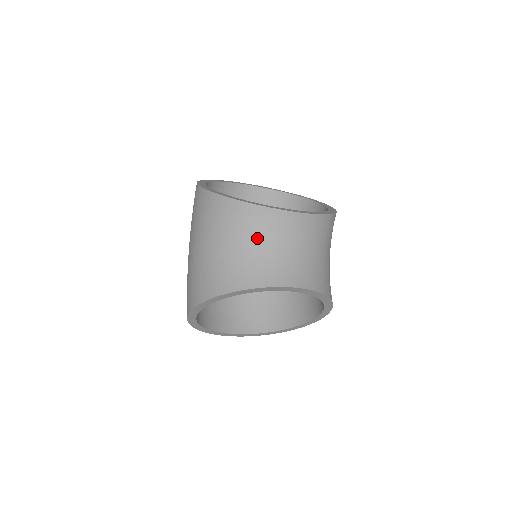
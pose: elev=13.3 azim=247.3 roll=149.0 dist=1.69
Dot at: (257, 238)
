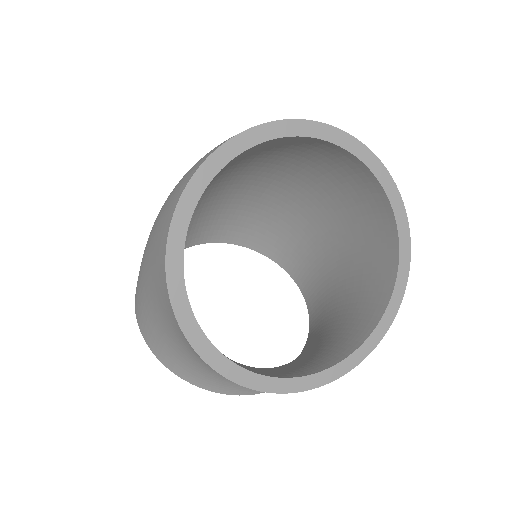
Dot at: occluded
